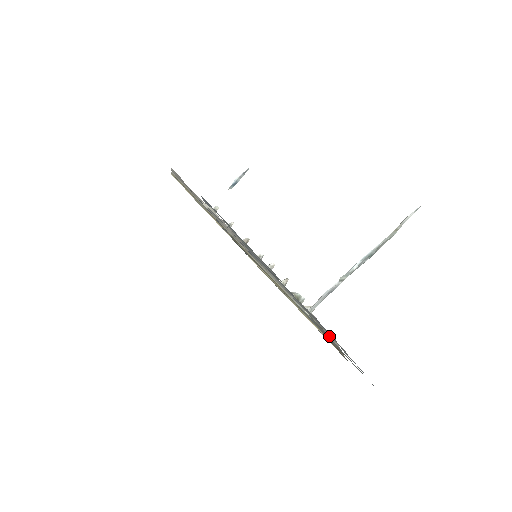
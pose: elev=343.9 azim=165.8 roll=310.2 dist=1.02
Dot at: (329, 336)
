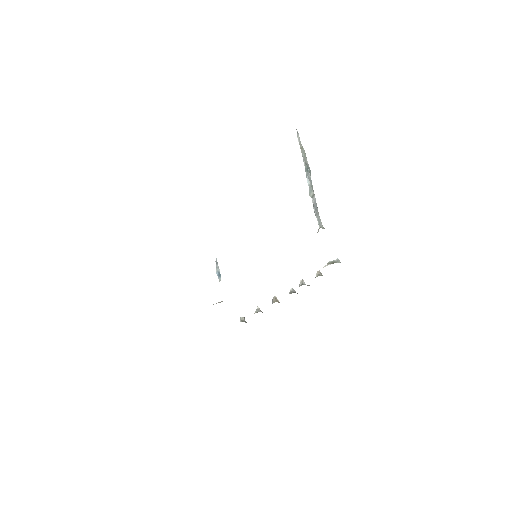
Dot at: occluded
